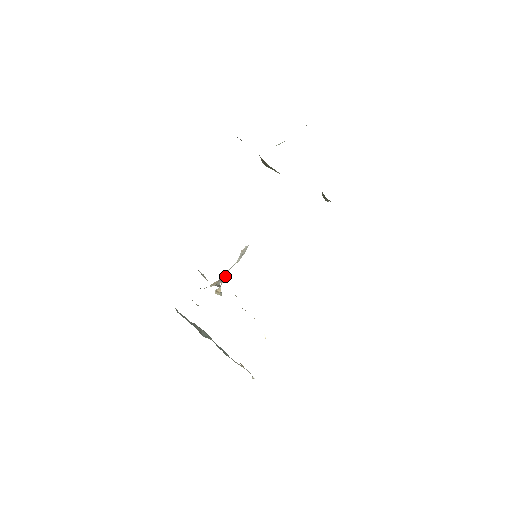
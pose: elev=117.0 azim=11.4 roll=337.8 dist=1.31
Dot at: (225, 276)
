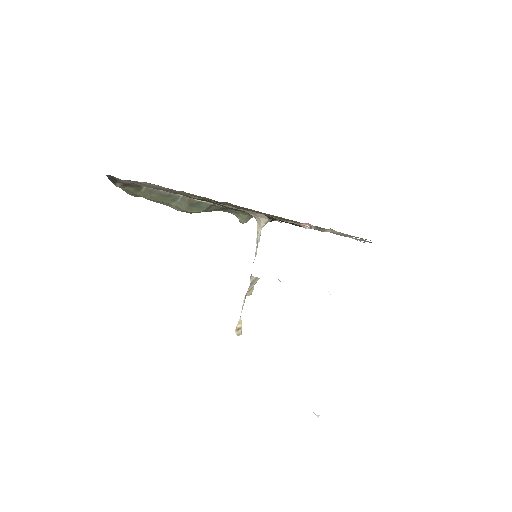
Dot at: (251, 282)
